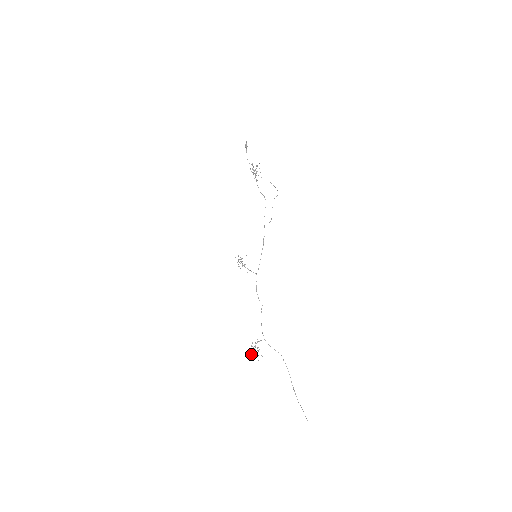
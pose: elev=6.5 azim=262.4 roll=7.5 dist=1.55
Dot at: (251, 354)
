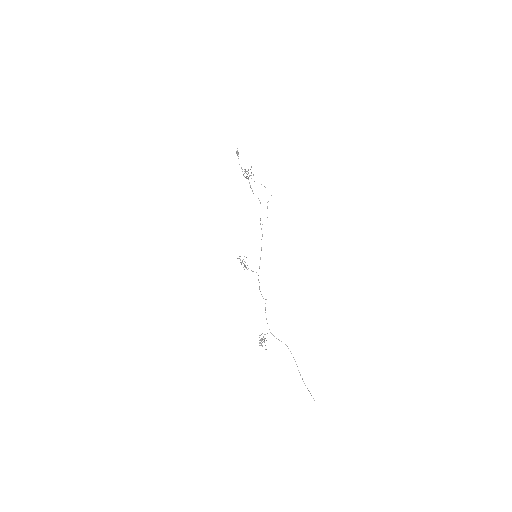
Dot at: occluded
